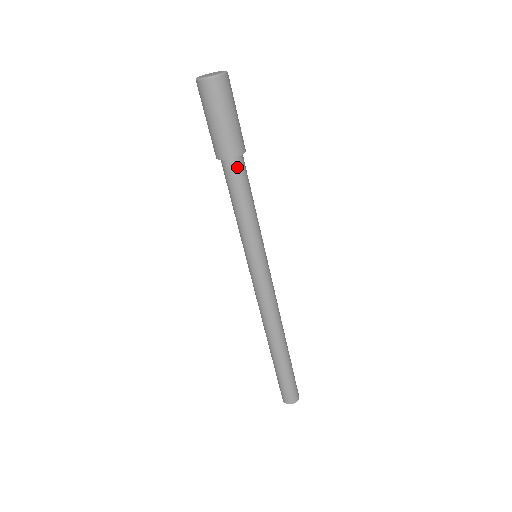
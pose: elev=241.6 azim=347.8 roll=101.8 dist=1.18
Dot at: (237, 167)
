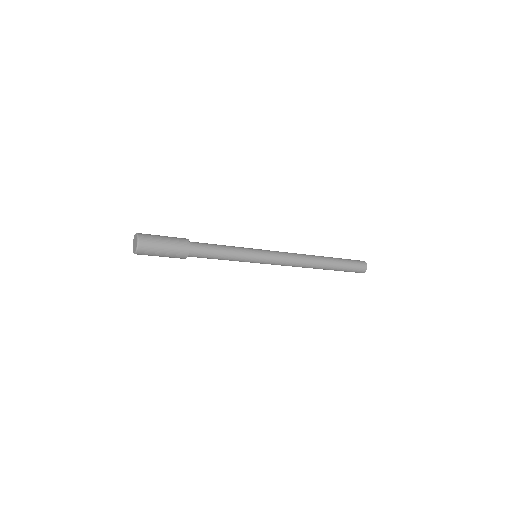
Dot at: (195, 251)
